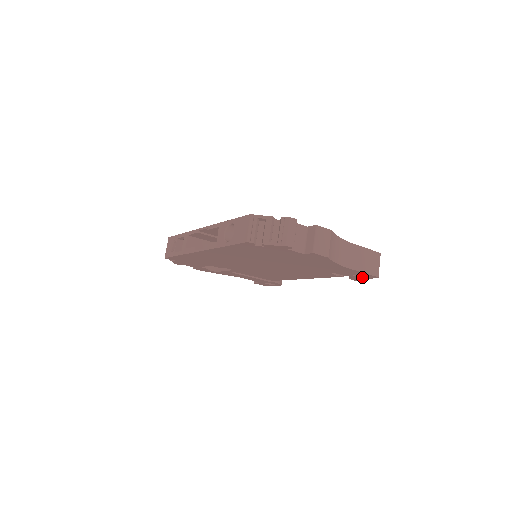
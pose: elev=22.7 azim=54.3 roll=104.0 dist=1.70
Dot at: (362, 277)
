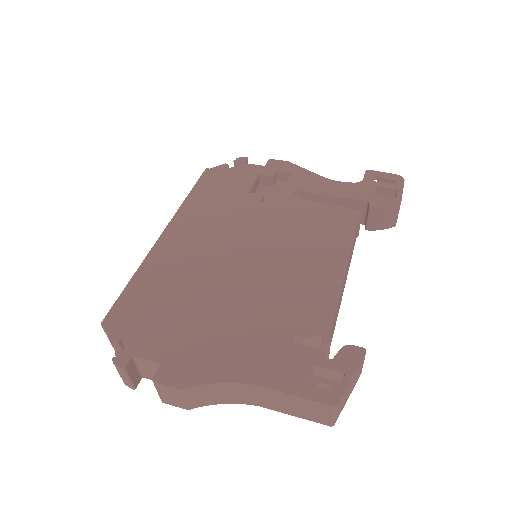
Dot at: occluded
